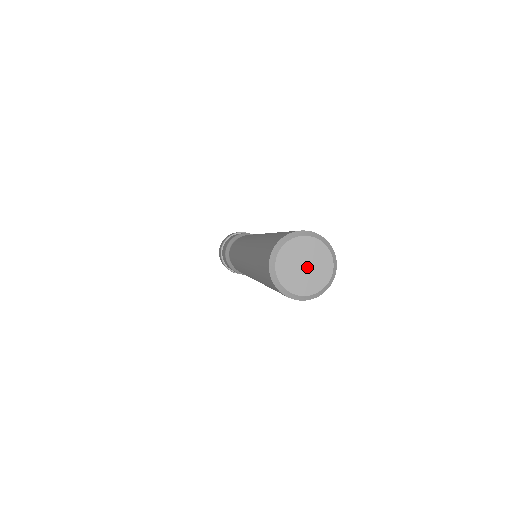
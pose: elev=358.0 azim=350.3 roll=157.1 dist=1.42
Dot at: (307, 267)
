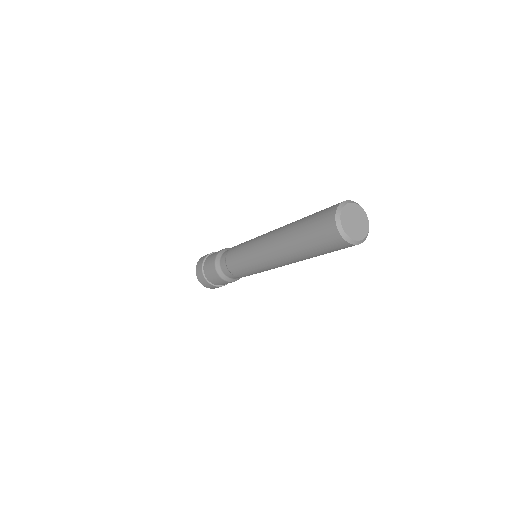
Dot at: (356, 221)
